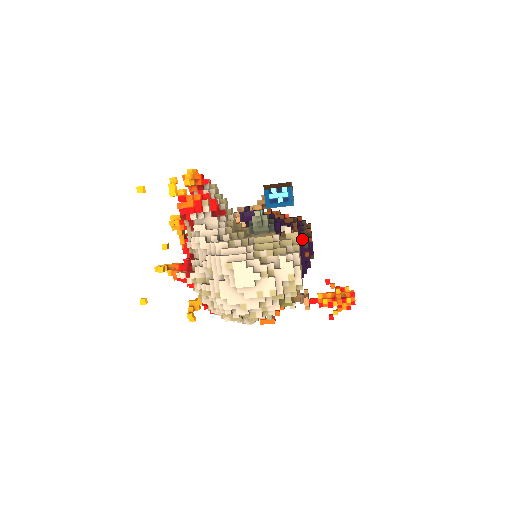
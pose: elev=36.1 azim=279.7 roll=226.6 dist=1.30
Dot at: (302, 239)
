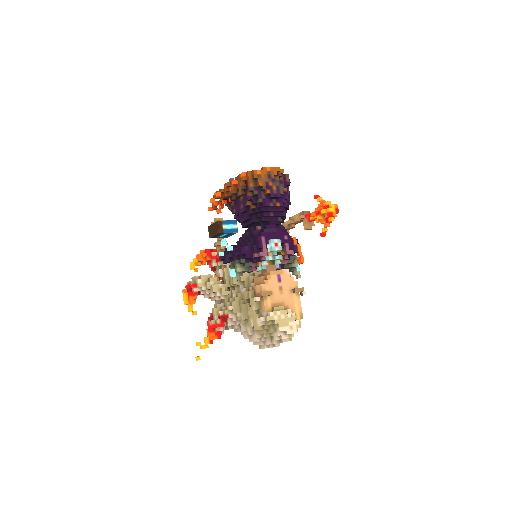
Dot at: (264, 211)
